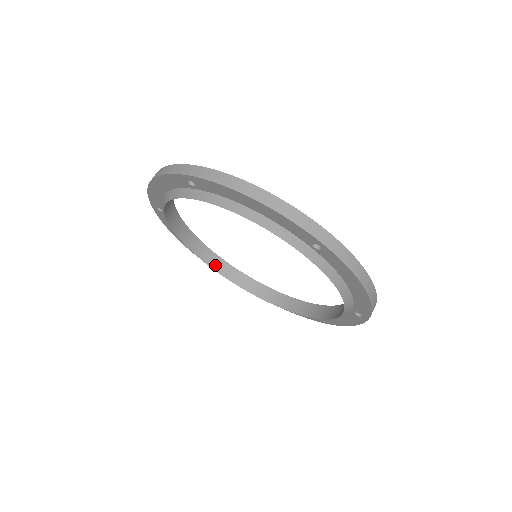
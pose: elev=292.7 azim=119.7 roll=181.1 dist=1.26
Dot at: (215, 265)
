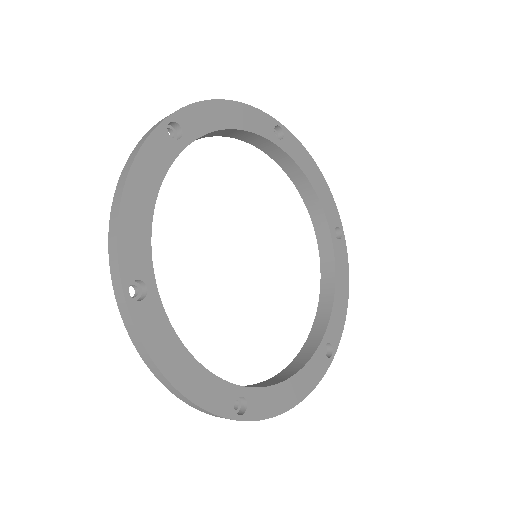
Dot at: (264, 147)
